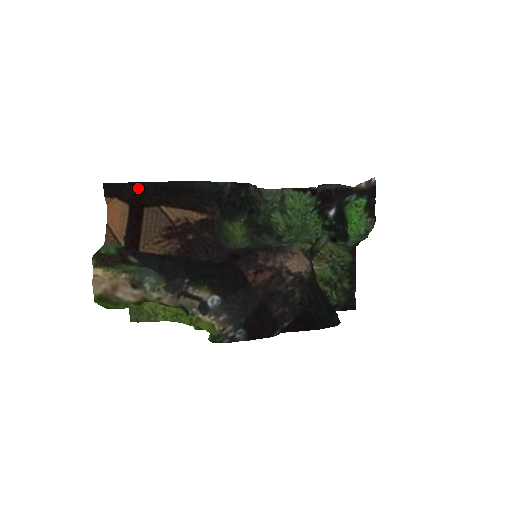
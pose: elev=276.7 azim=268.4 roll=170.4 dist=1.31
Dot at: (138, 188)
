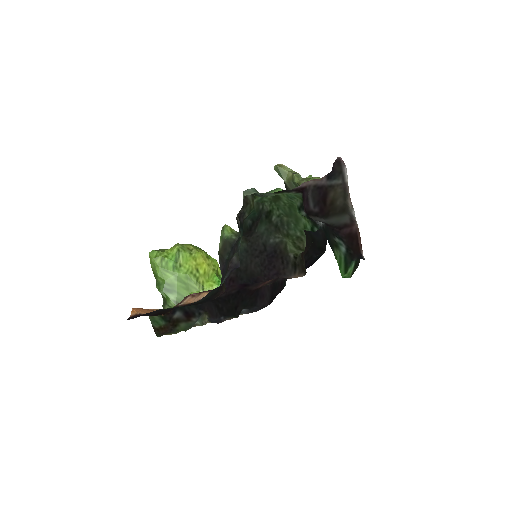
Dot at: (155, 313)
